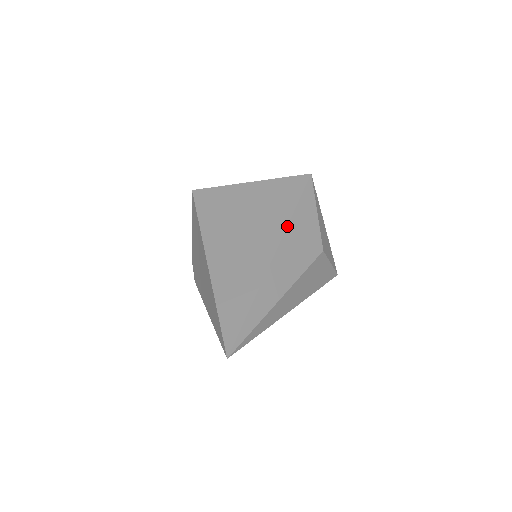
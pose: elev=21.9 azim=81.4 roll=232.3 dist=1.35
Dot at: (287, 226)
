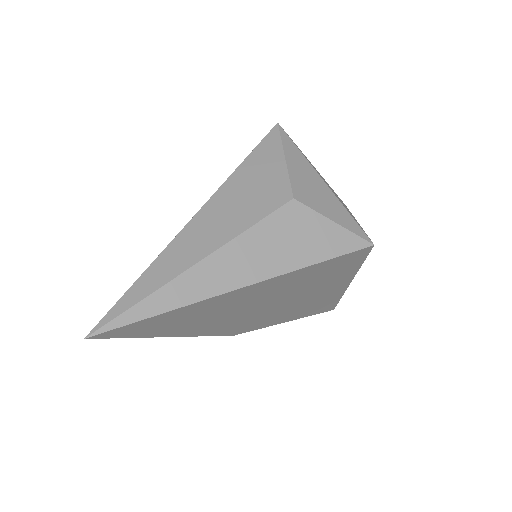
Dot at: occluded
